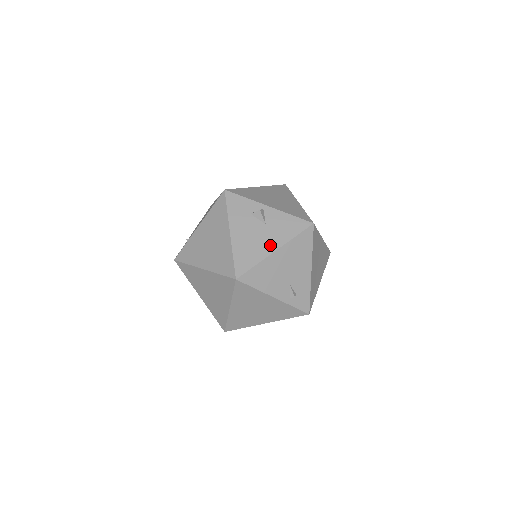
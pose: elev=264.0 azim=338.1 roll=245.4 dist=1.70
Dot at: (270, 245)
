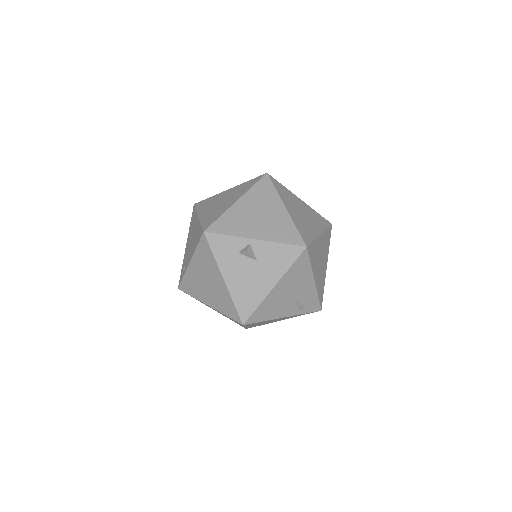
Dot at: (267, 282)
